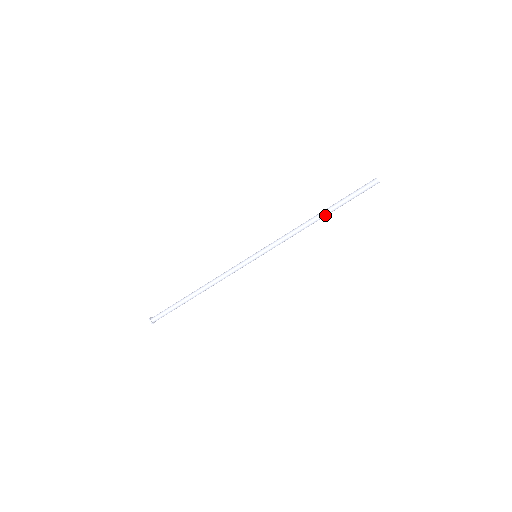
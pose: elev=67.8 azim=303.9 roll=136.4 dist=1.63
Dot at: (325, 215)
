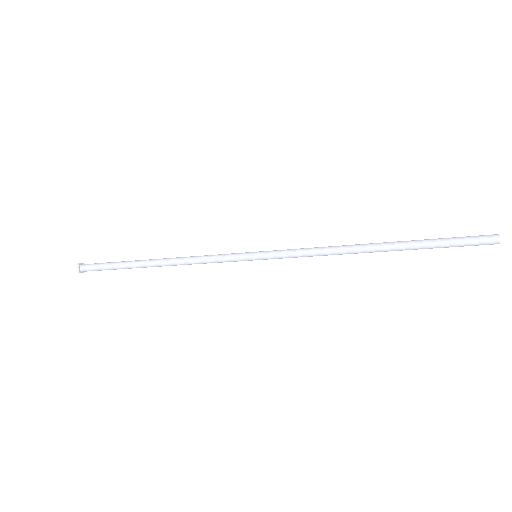
Dot at: (386, 249)
